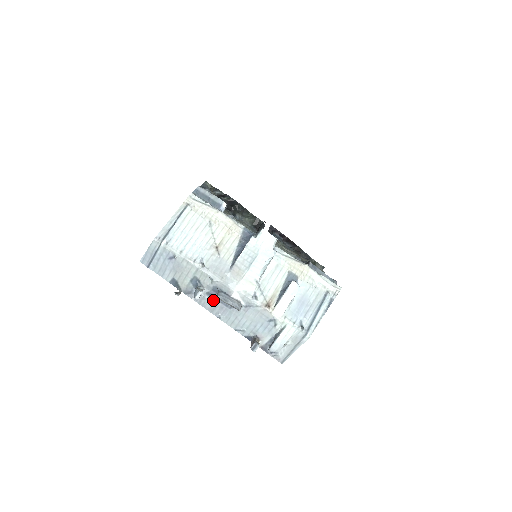
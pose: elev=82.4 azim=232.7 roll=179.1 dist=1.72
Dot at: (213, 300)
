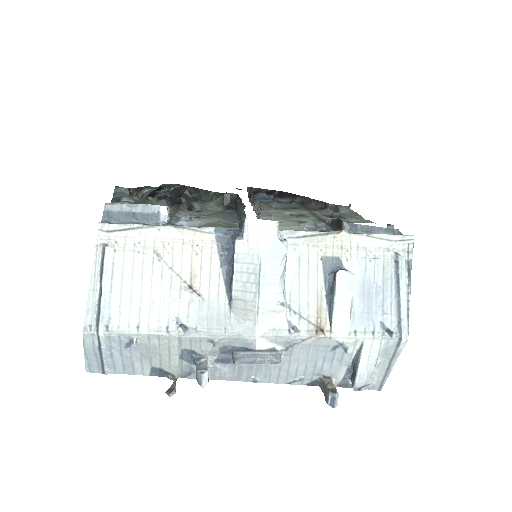
Dot at: (231, 365)
